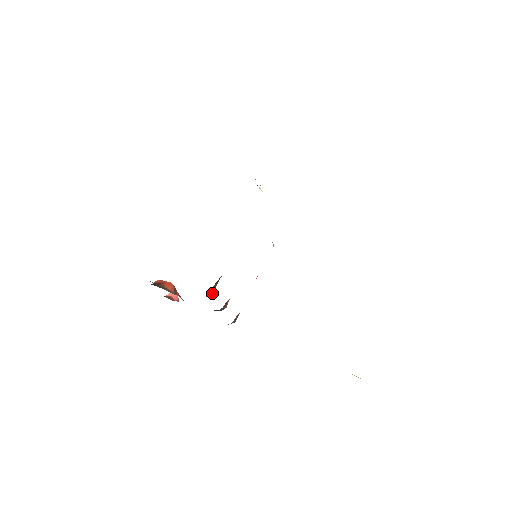
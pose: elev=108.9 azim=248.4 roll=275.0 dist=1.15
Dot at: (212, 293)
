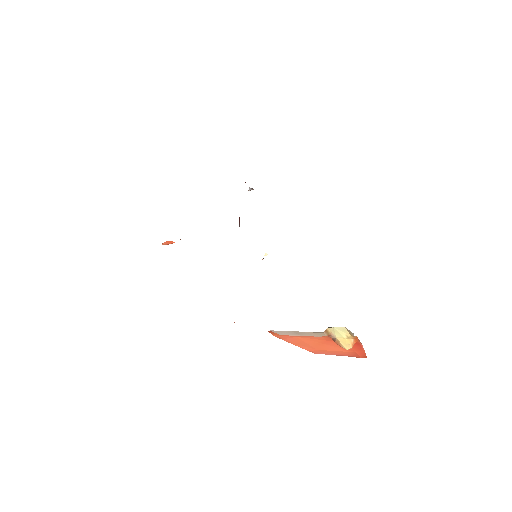
Dot at: occluded
